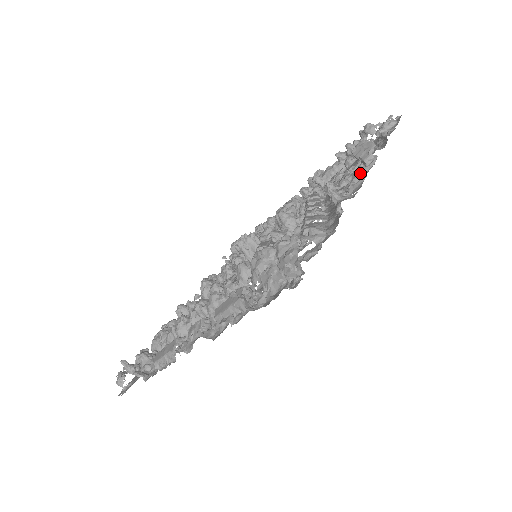
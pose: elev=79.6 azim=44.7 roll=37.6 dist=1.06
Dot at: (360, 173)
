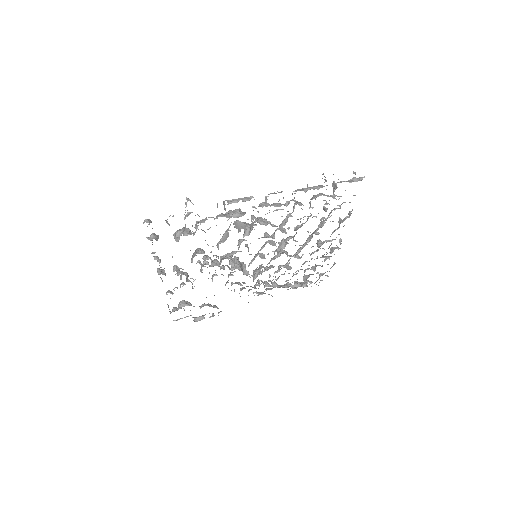
Dot at: occluded
